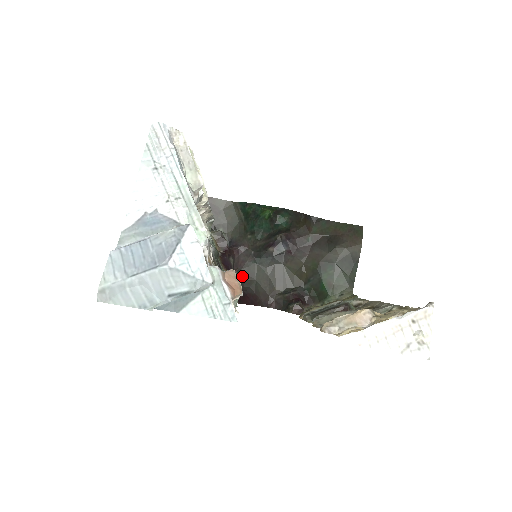
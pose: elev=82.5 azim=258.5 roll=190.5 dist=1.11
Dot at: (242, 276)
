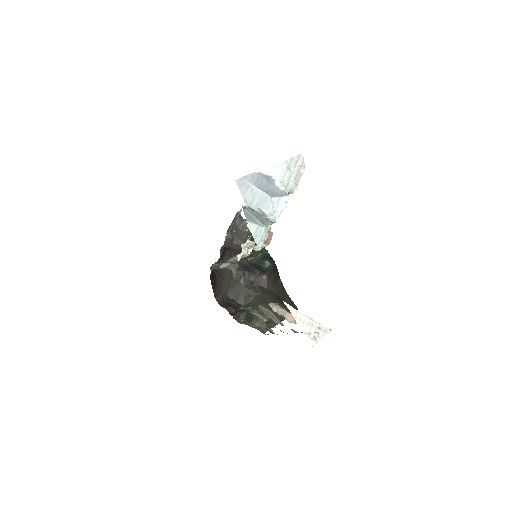
Dot at: (219, 269)
